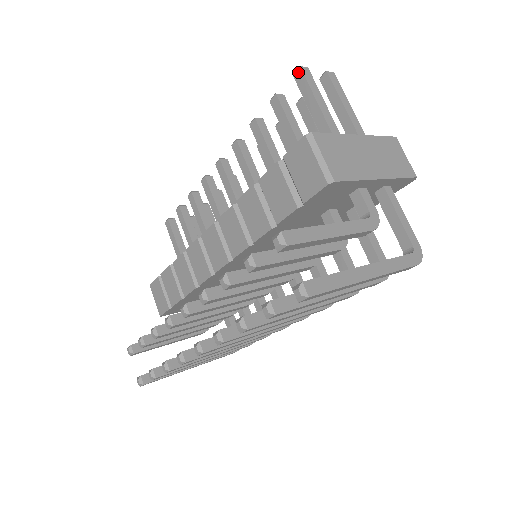
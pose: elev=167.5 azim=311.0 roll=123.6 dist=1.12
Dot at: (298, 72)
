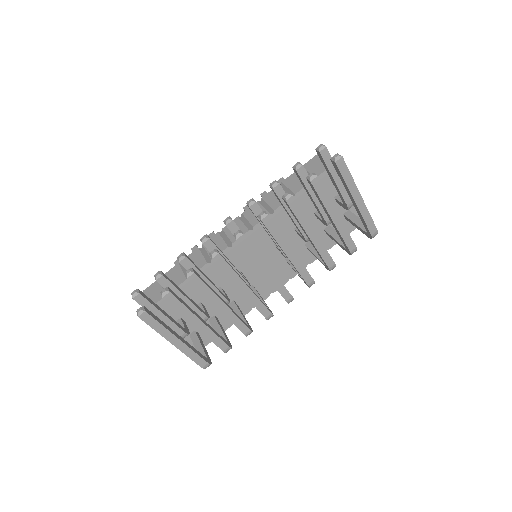
Dot at: occluded
